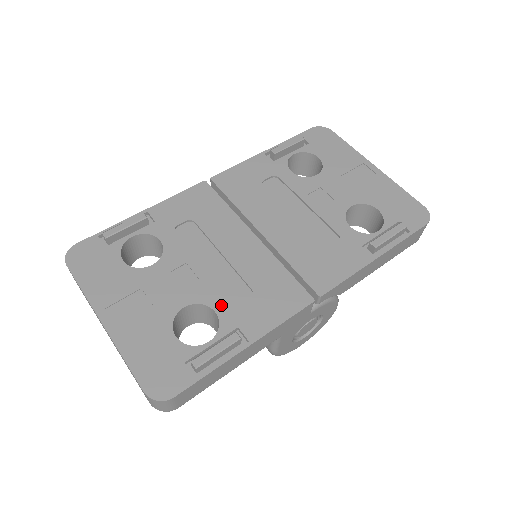
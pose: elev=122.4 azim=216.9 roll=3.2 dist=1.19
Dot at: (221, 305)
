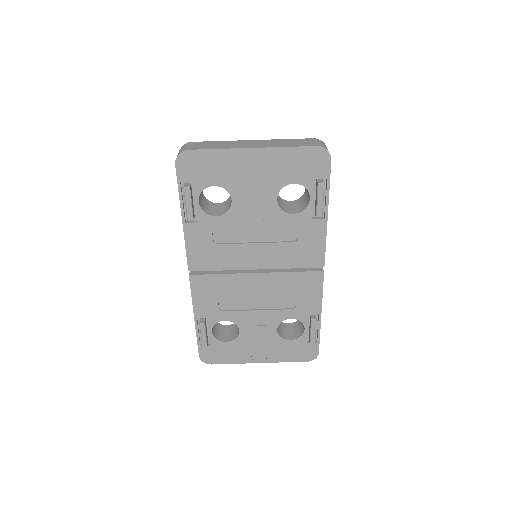
Dot at: (289, 315)
